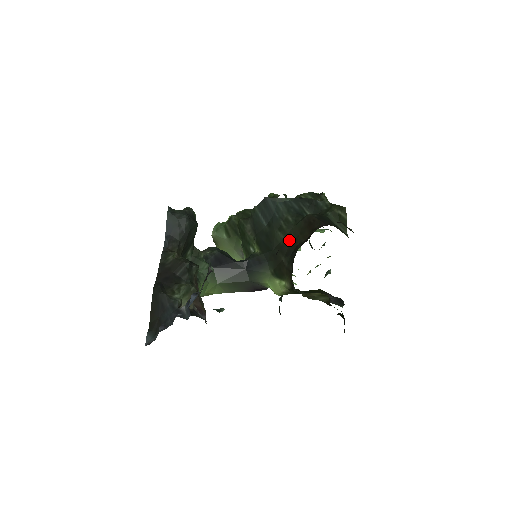
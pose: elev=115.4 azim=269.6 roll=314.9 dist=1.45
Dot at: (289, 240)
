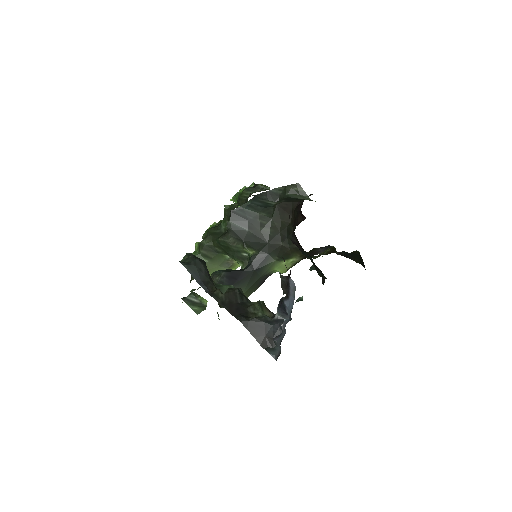
Dot at: (276, 229)
